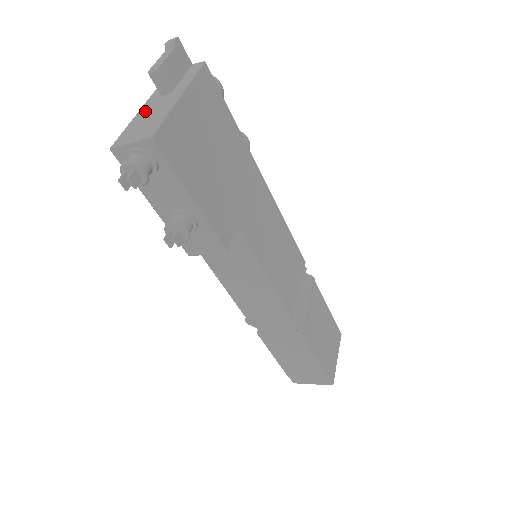
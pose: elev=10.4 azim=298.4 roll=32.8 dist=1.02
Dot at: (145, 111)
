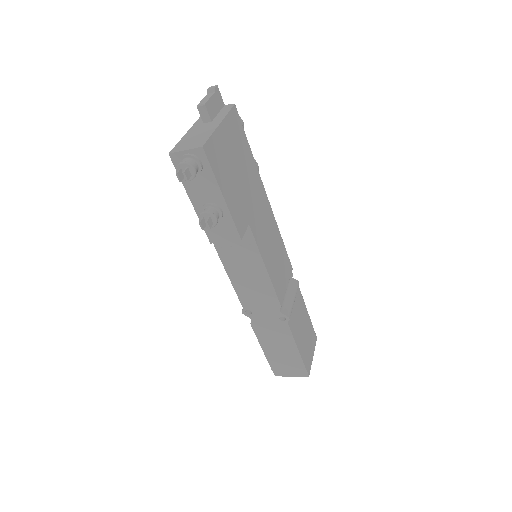
Dot at: (192, 132)
